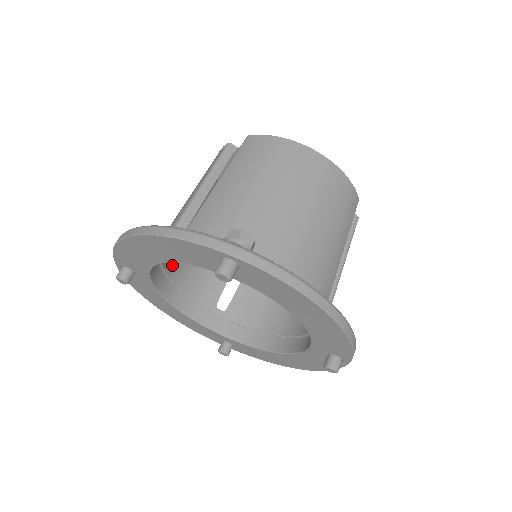
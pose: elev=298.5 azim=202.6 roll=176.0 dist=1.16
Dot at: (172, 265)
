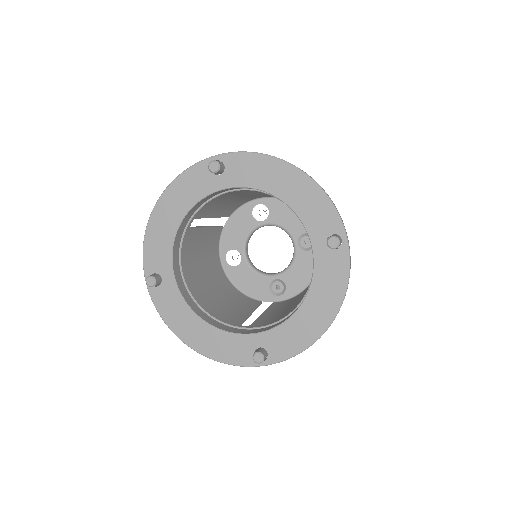
Dot at: (192, 287)
